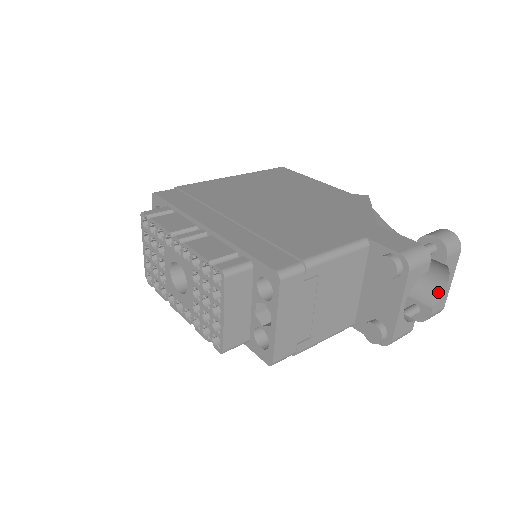
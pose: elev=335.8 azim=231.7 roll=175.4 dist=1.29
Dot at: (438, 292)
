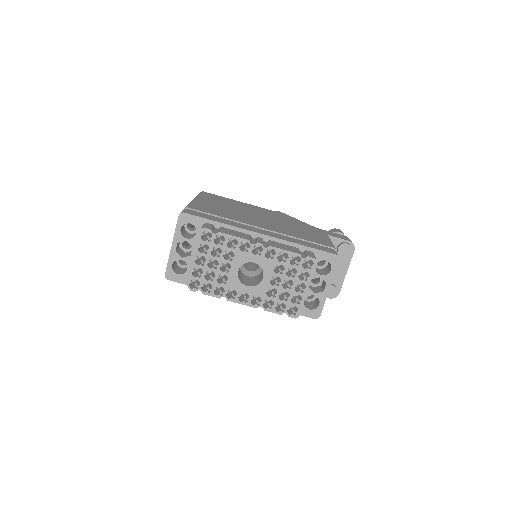
Dot at: occluded
